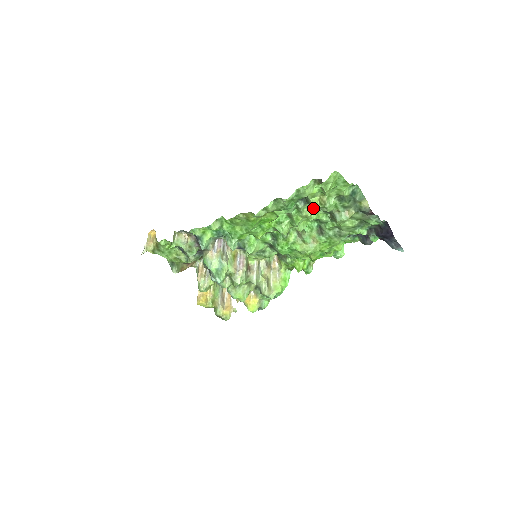
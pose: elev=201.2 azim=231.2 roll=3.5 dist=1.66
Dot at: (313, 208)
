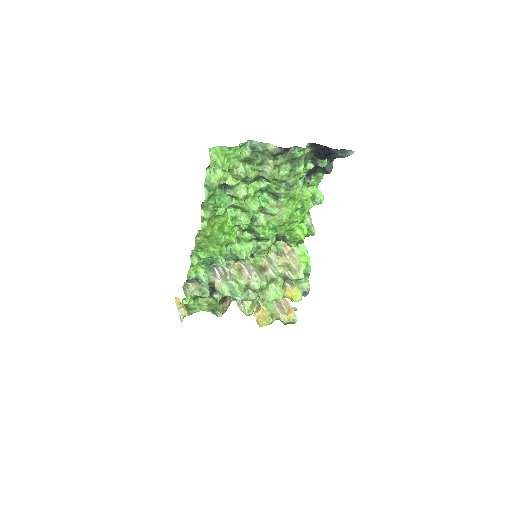
Dot at: (244, 186)
